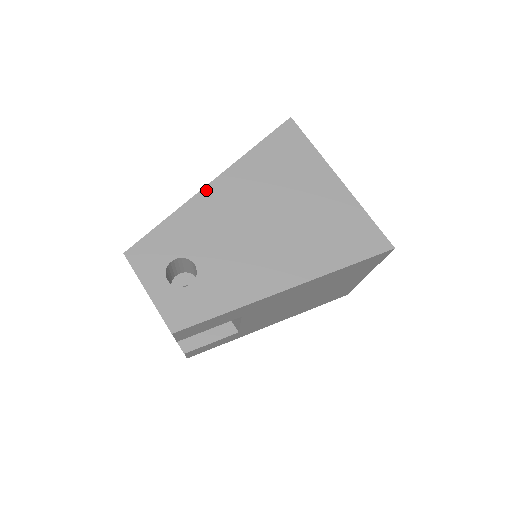
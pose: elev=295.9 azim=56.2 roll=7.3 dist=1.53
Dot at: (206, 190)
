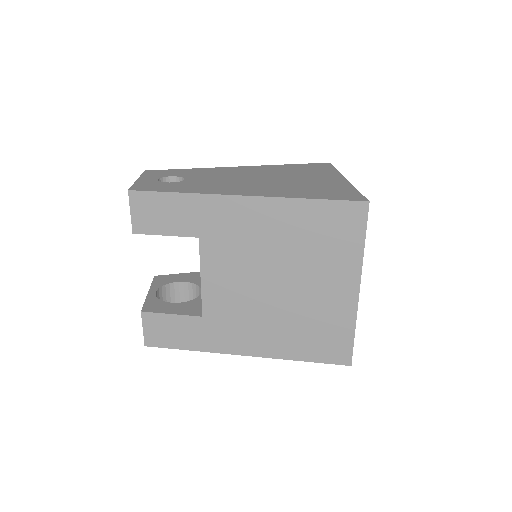
Dot at: (232, 167)
